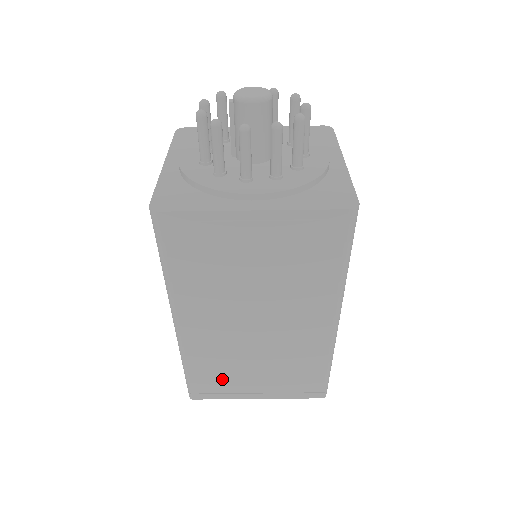
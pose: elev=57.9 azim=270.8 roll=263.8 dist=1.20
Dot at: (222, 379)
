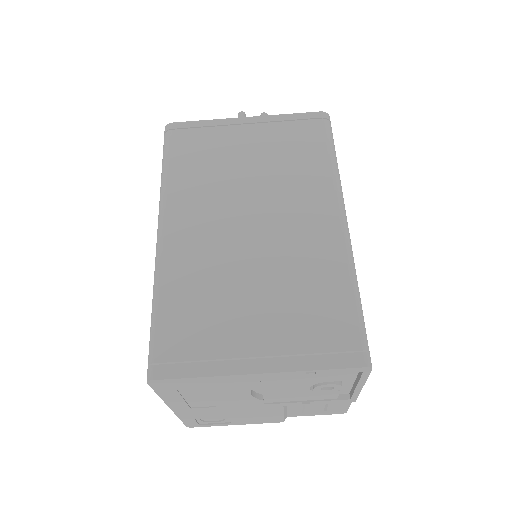
Dot at: (204, 326)
